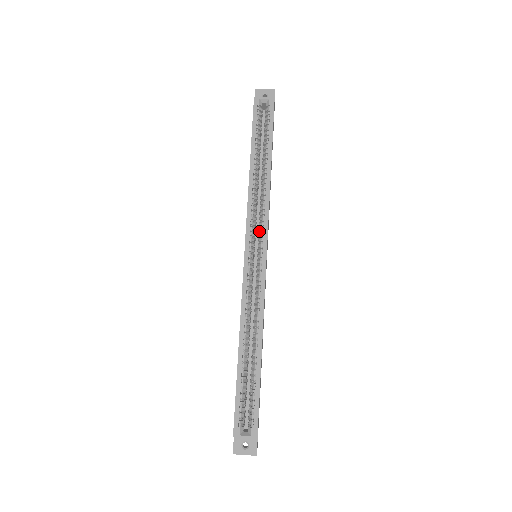
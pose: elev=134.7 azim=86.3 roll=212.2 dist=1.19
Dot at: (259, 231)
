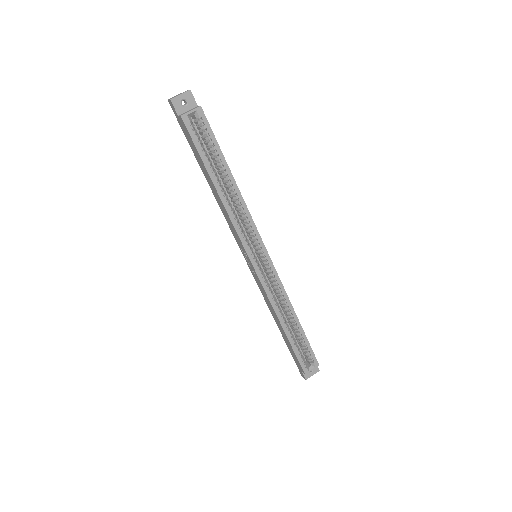
Dot at: (252, 239)
